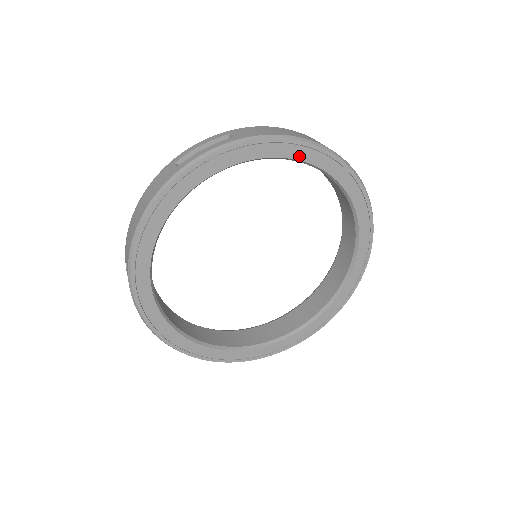
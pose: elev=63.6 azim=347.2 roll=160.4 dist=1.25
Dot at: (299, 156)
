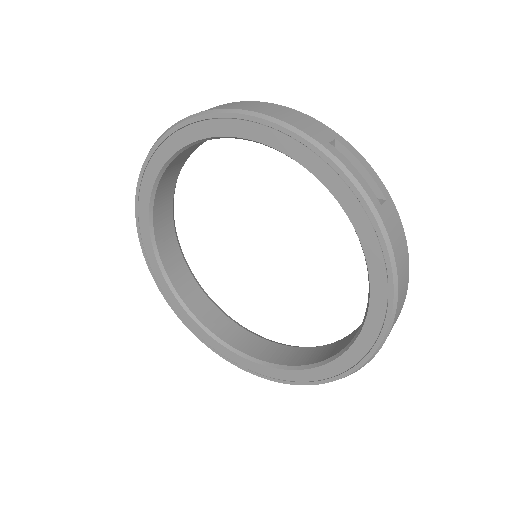
Dot at: (265, 139)
